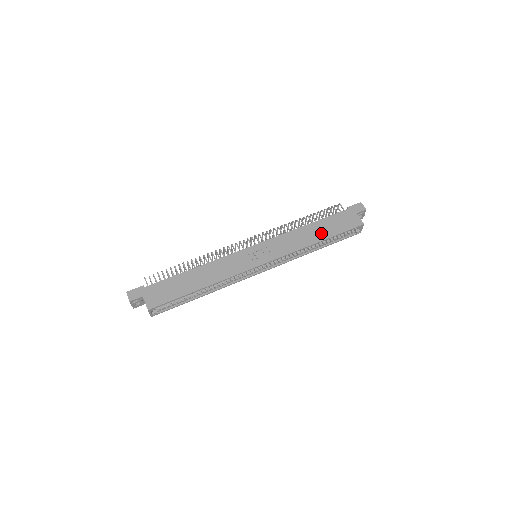
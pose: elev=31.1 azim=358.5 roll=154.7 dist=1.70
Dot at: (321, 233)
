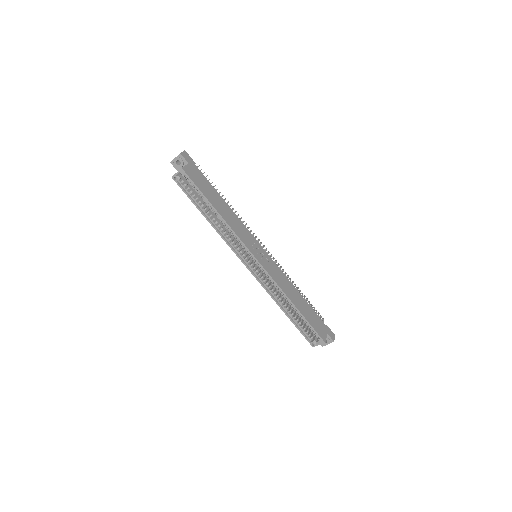
Dot at: (300, 305)
